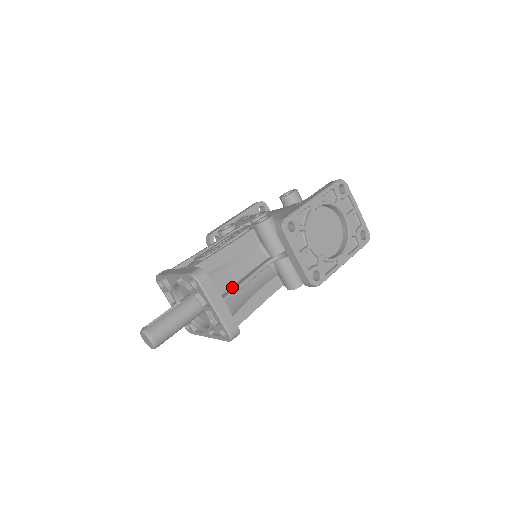
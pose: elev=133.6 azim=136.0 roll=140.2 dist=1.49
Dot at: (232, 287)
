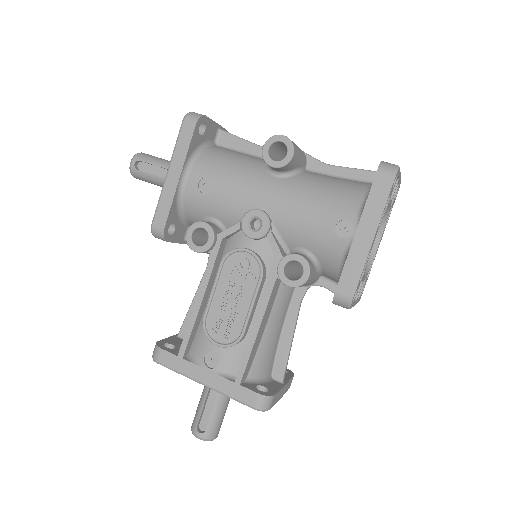
Dot at: (279, 355)
